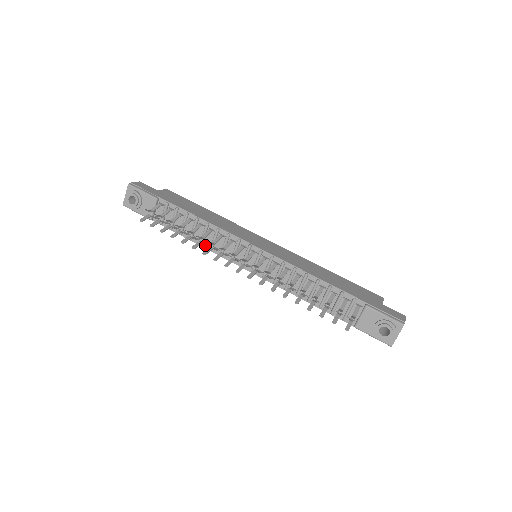
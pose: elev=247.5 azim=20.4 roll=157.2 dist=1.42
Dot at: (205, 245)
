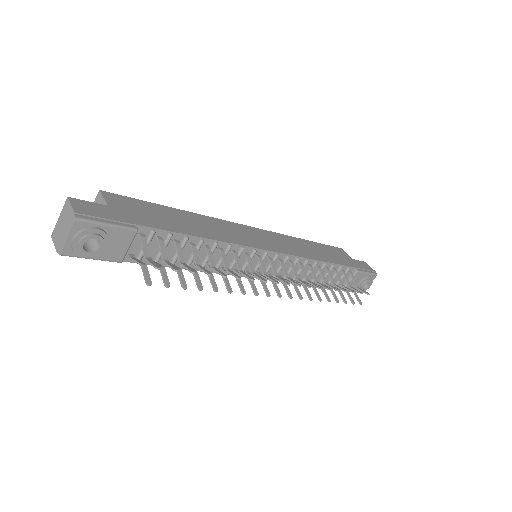
Dot at: (206, 268)
